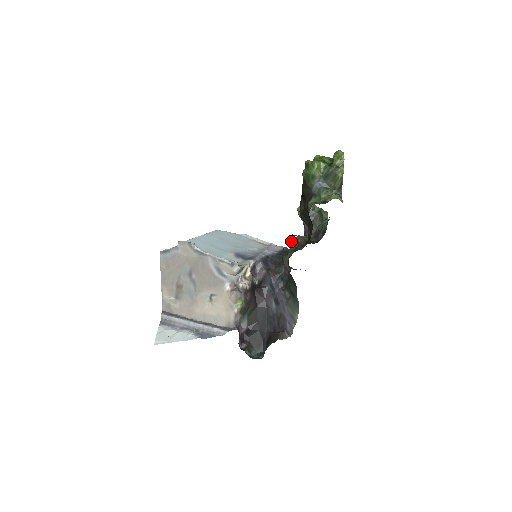
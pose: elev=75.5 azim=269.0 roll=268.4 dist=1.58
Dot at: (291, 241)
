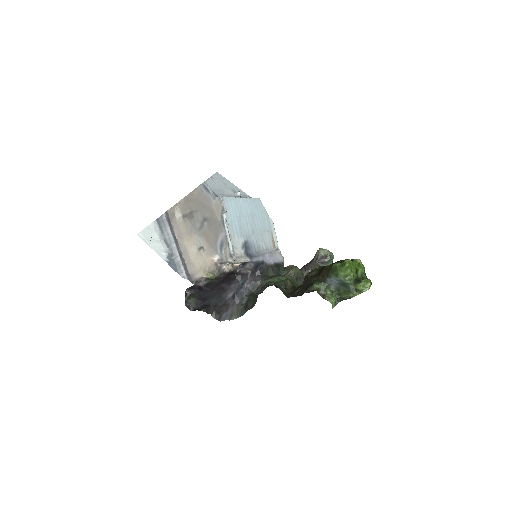
Dot at: (290, 265)
